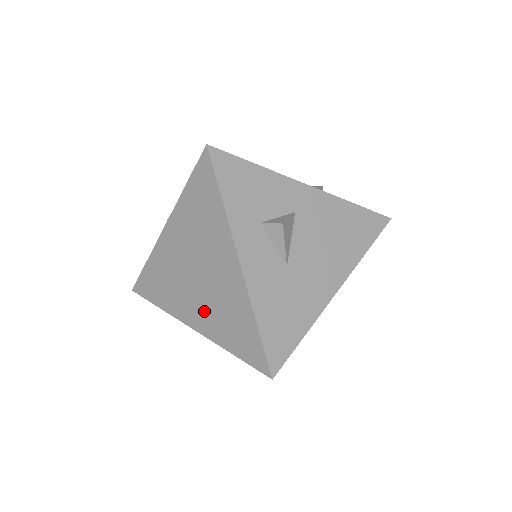
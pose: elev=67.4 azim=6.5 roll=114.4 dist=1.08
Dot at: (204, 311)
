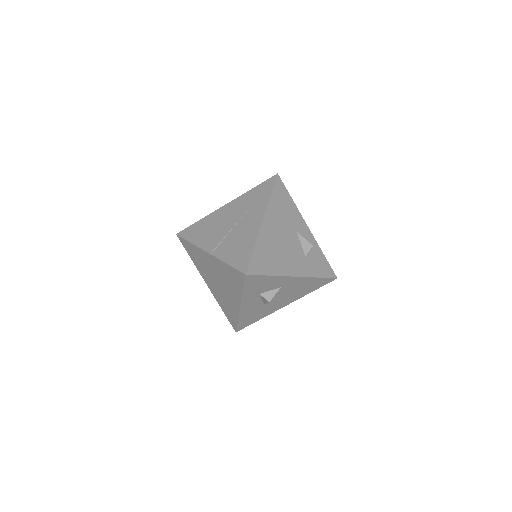
Dot at: (215, 290)
